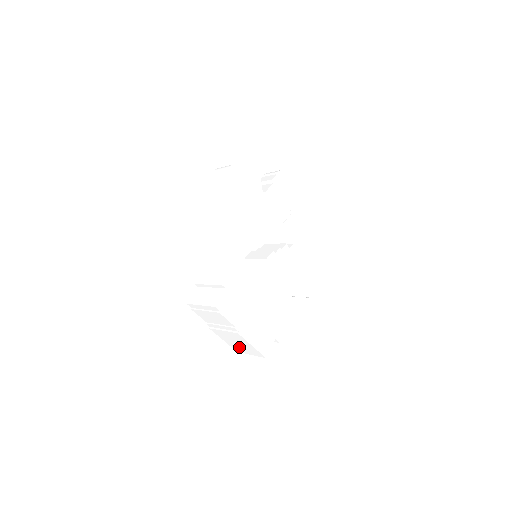
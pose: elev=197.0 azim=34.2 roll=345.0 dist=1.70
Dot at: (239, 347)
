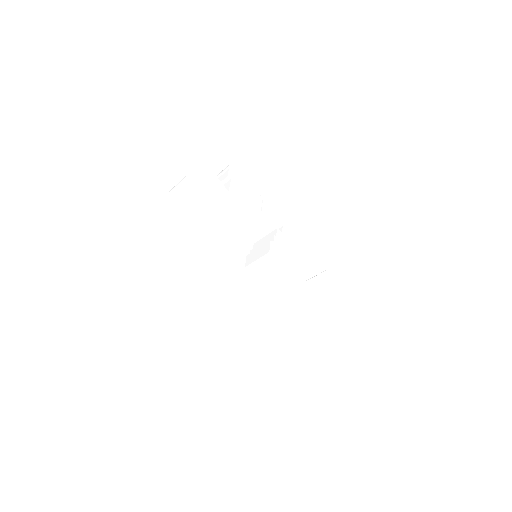
Dot at: (293, 353)
